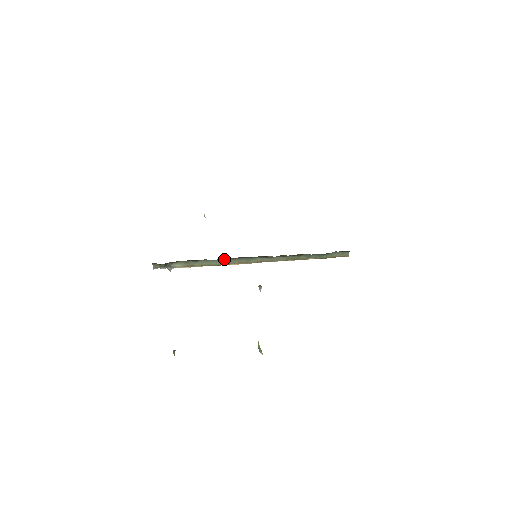
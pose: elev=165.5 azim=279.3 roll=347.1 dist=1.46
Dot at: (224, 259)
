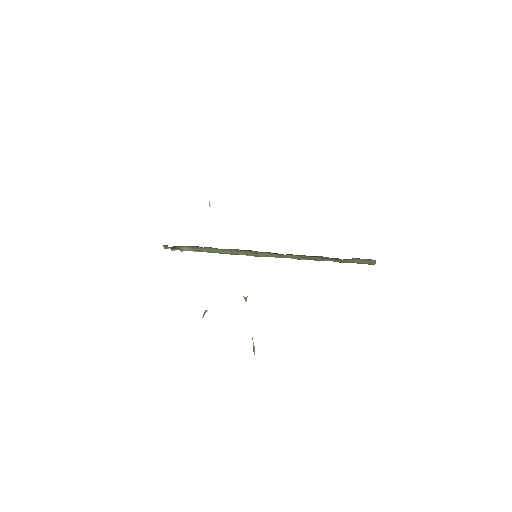
Dot at: (231, 249)
